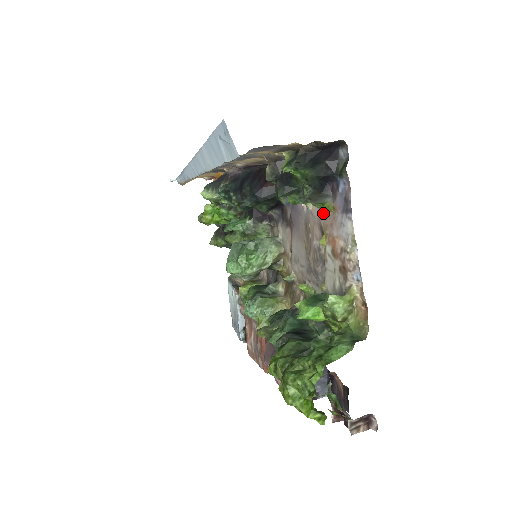
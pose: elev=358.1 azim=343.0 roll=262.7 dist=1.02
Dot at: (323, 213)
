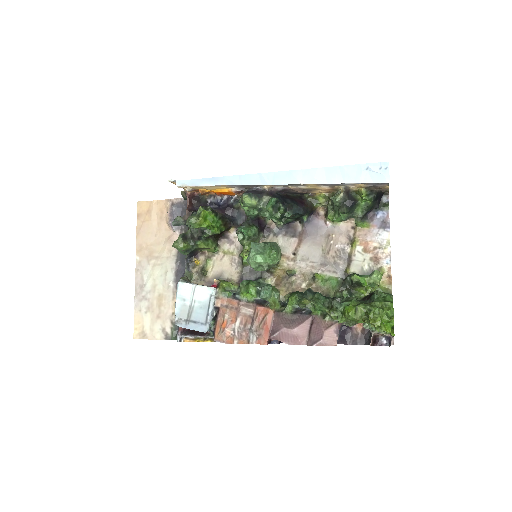
Dot at: (357, 228)
